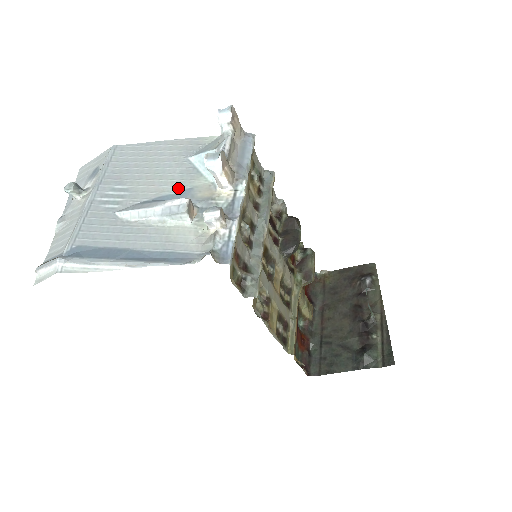
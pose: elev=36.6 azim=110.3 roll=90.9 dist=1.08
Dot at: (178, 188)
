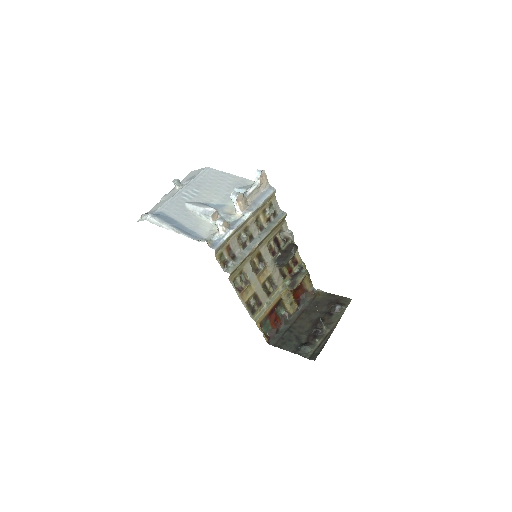
Dot at: (219, 202)
